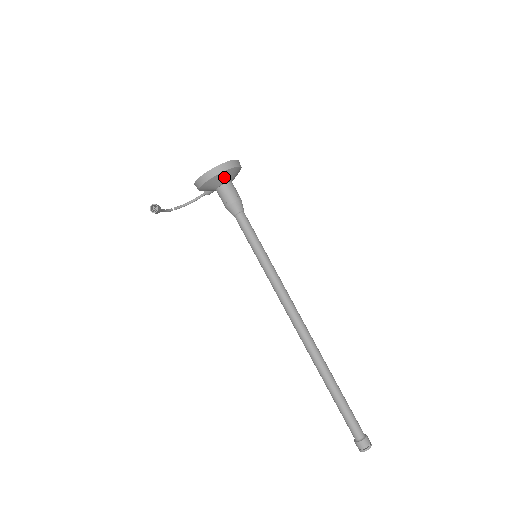
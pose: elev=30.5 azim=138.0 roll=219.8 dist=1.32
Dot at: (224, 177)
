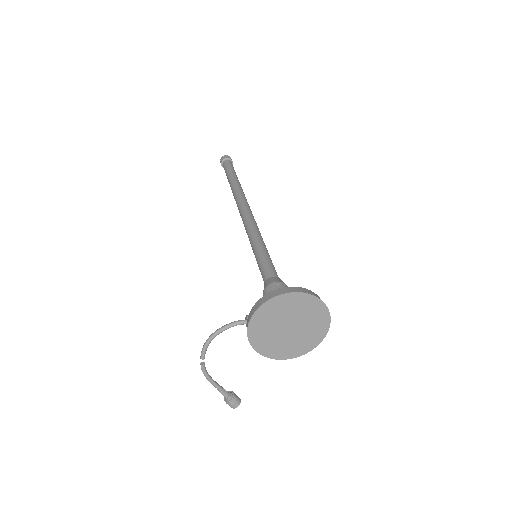
Dot at: occluded
